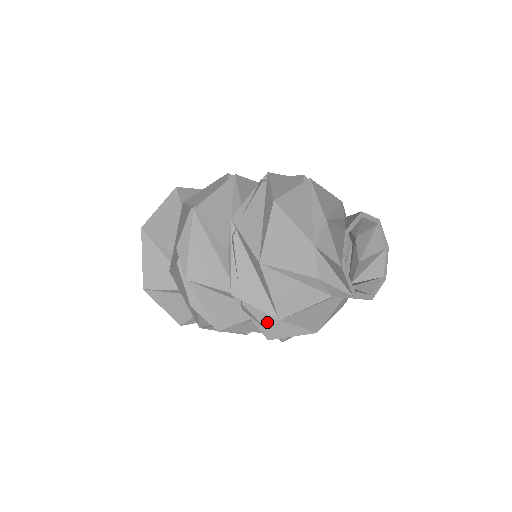
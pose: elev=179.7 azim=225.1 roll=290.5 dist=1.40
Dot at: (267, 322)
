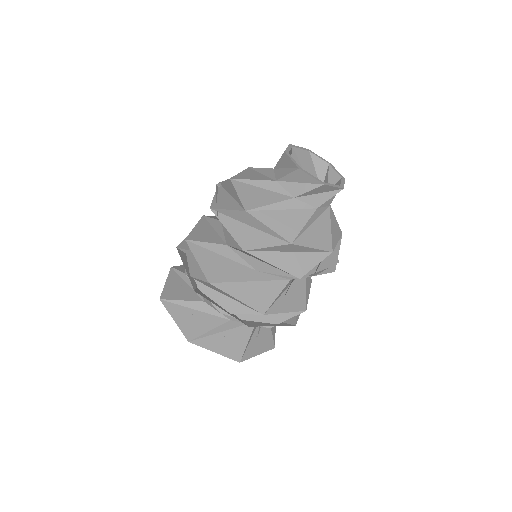
Dot at: (241, 233)
